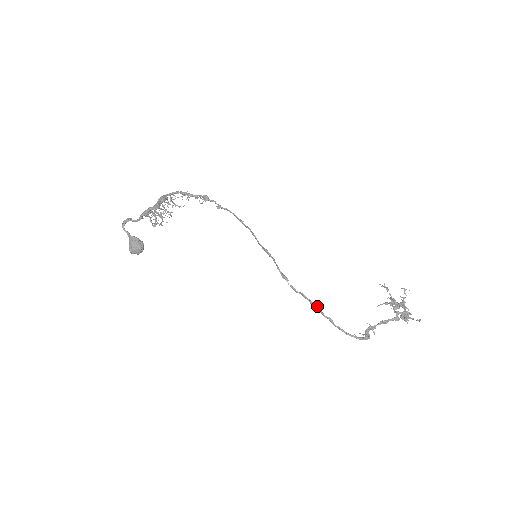
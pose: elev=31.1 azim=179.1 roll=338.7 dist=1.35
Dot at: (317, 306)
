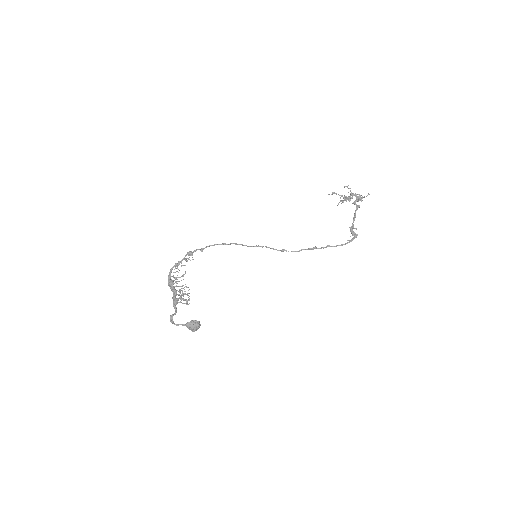
Dot at: (316, 248)
